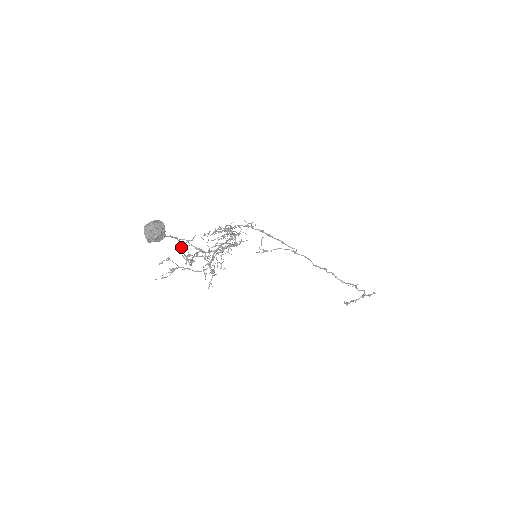
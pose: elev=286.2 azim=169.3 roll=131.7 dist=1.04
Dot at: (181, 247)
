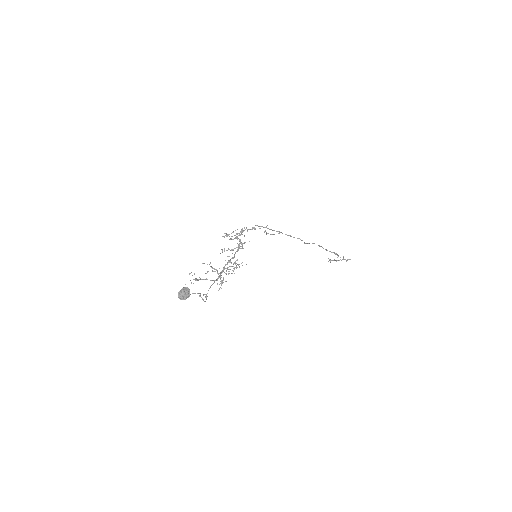
Dot at: (200, 294)
